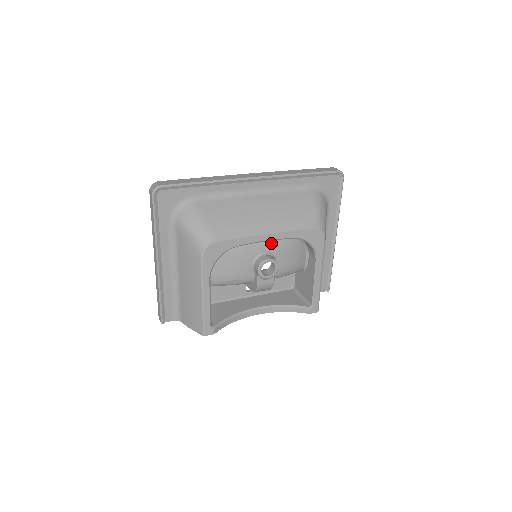
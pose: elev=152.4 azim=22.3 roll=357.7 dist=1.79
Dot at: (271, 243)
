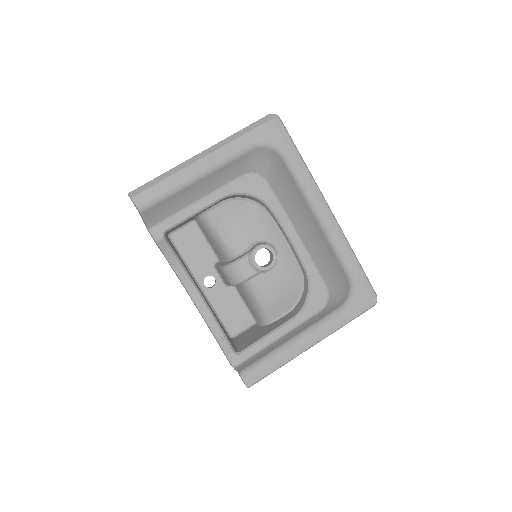
Dot at: (287, 251)
